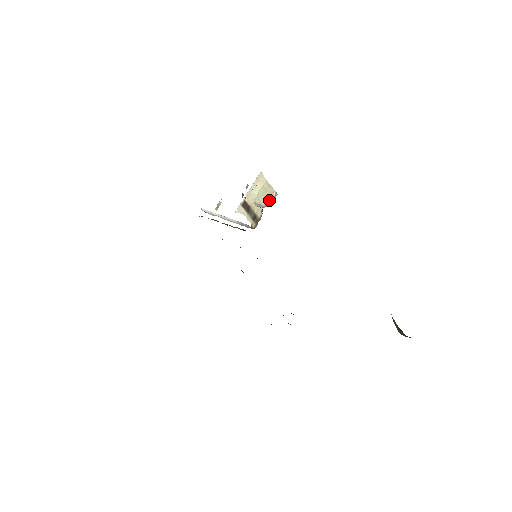
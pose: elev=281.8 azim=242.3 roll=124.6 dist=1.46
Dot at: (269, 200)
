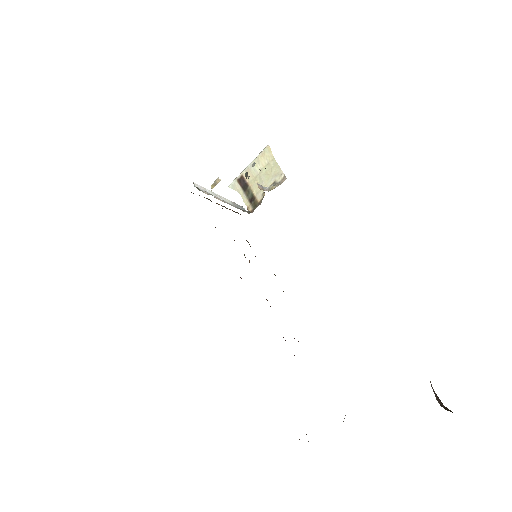
Dot at: (274, 183)
